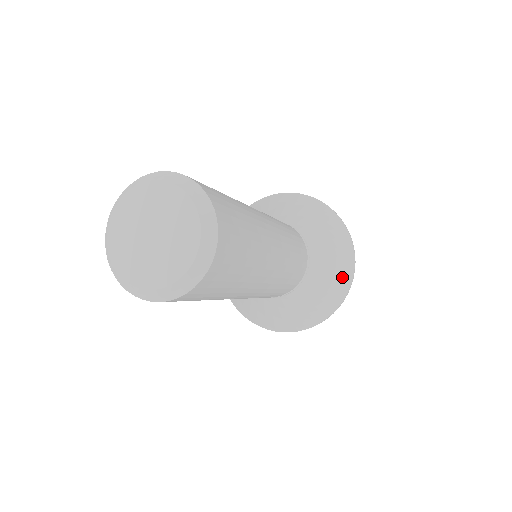
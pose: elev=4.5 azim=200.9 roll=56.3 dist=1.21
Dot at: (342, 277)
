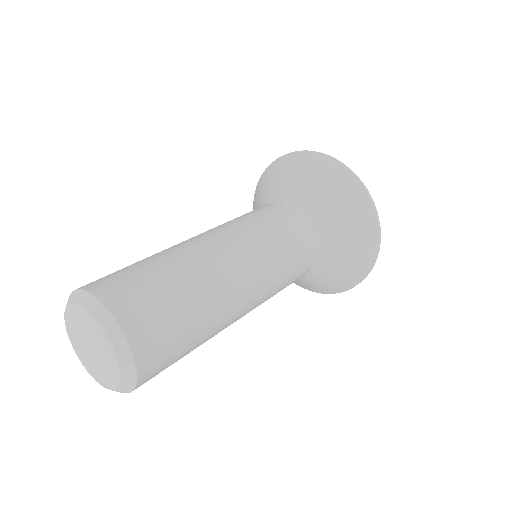
Dot at: (364, 246)
